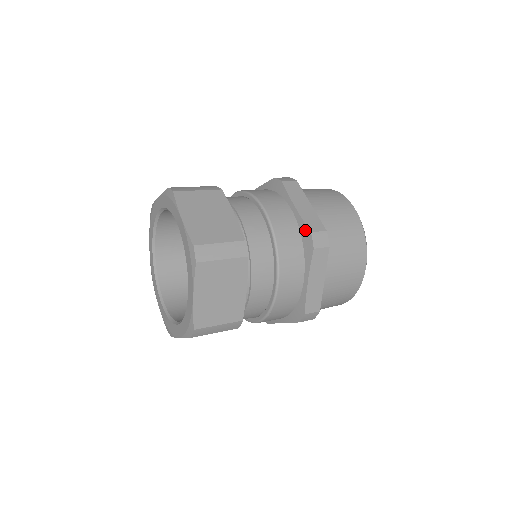
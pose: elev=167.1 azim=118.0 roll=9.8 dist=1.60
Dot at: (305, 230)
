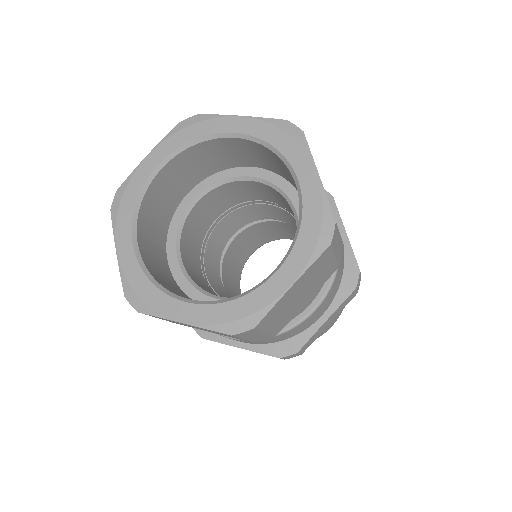
Dot at: (353, 264)
